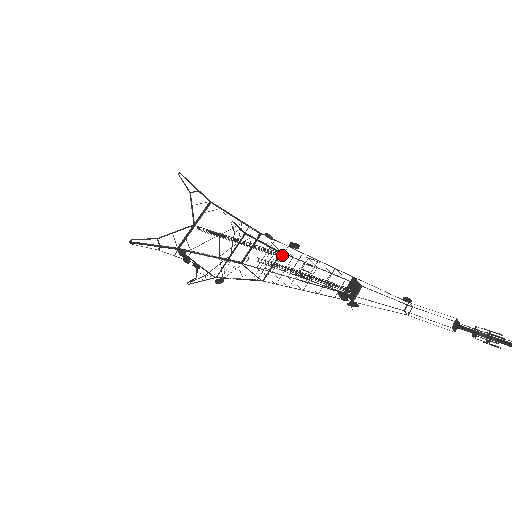
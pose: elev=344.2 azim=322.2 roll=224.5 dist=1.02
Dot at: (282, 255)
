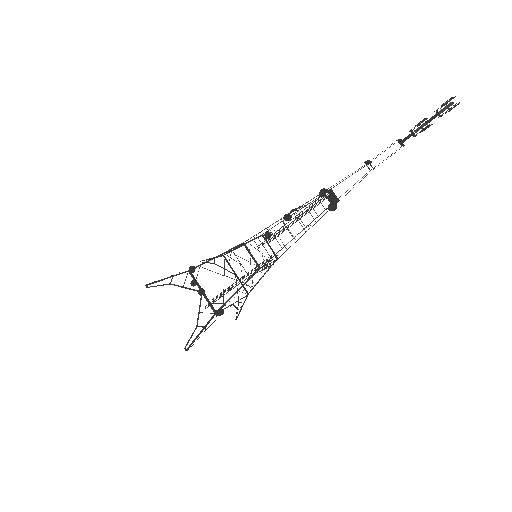
Dot at: occluded
